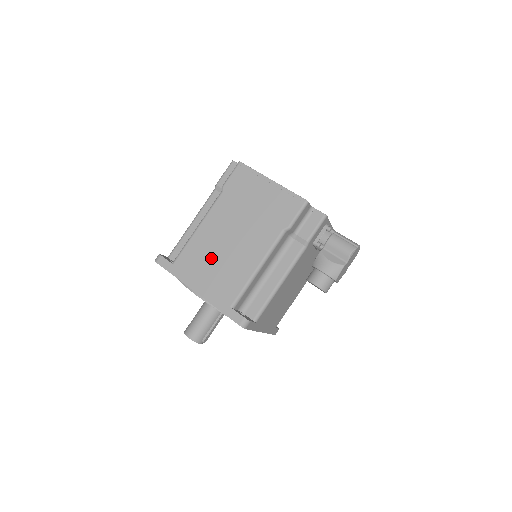
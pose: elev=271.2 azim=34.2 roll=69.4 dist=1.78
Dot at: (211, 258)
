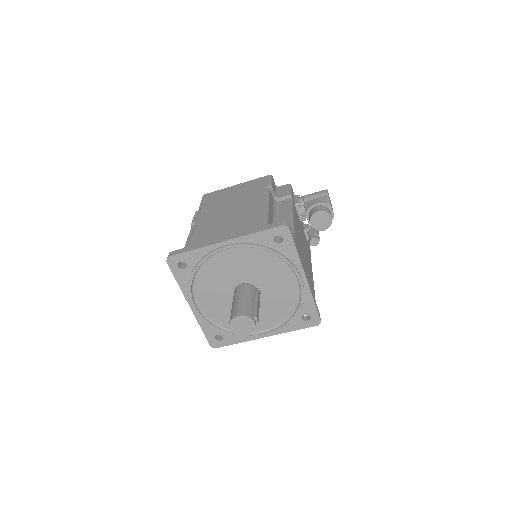
Dot at: (221, 225)
